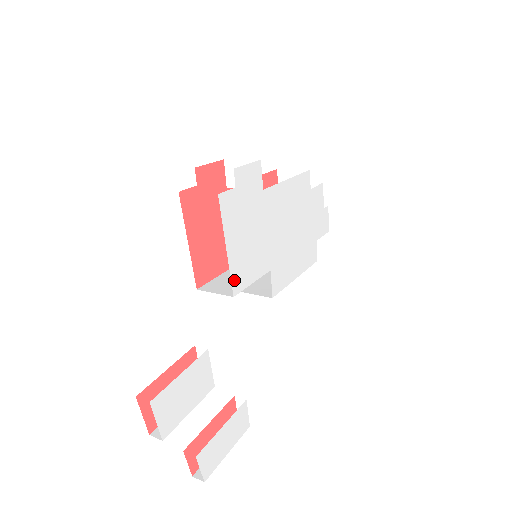
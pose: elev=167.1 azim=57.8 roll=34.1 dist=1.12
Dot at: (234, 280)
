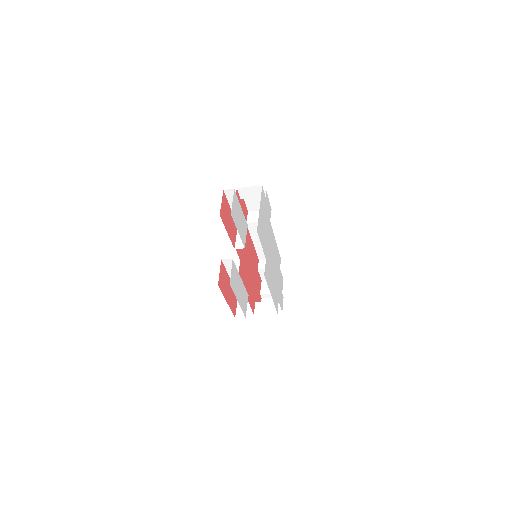
Dot at: (258, 226)
